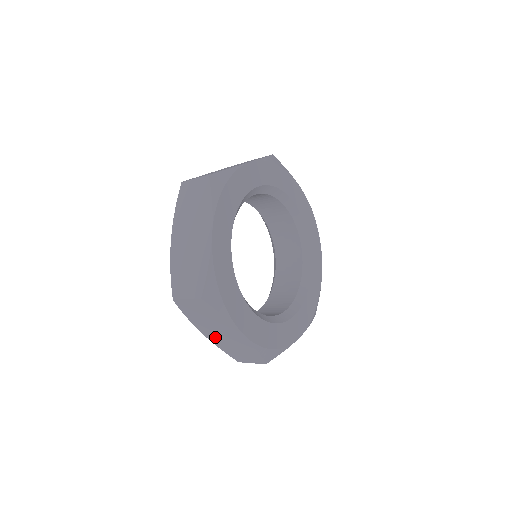
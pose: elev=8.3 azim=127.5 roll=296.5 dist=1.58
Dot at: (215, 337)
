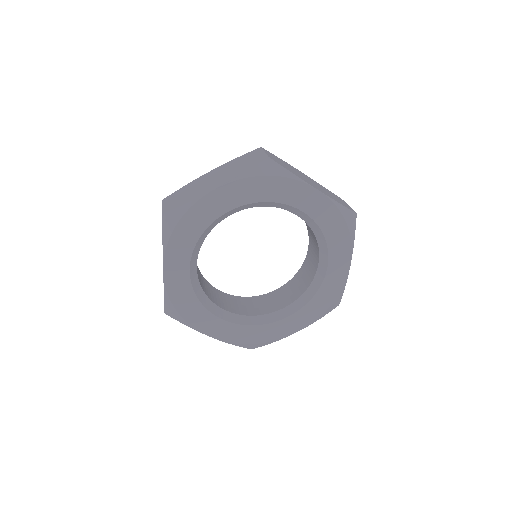
Dot at: occluded
